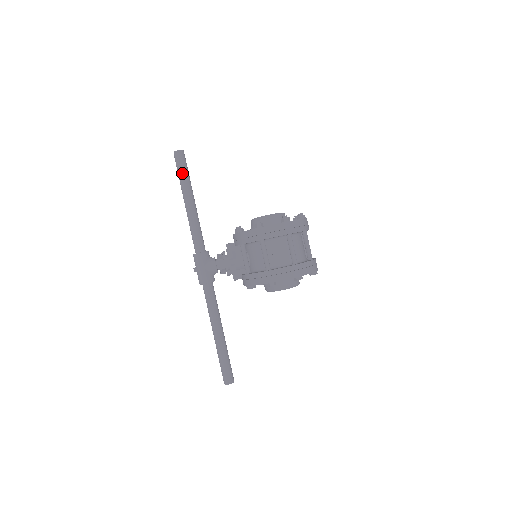
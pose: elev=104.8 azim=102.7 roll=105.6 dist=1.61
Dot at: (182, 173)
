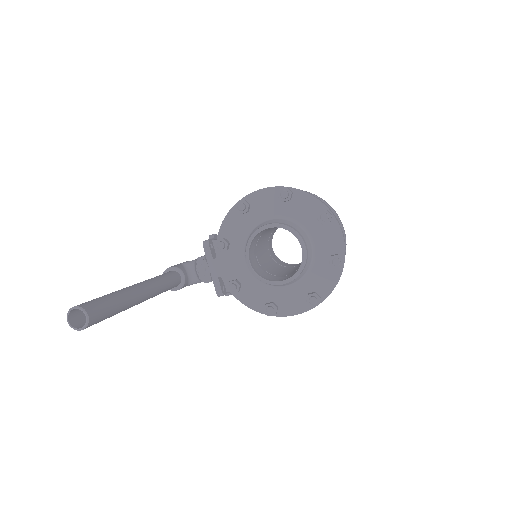
Dot at: occluded
